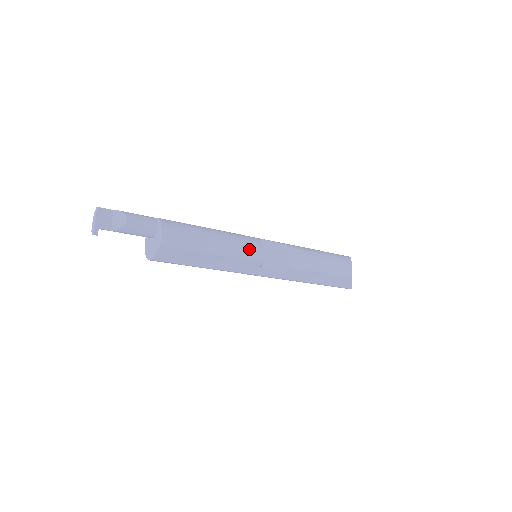
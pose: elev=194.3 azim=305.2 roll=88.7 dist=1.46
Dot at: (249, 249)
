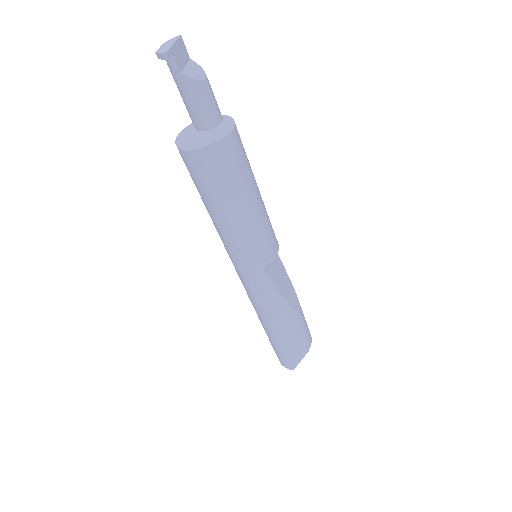
Dot at: (273, 234)
